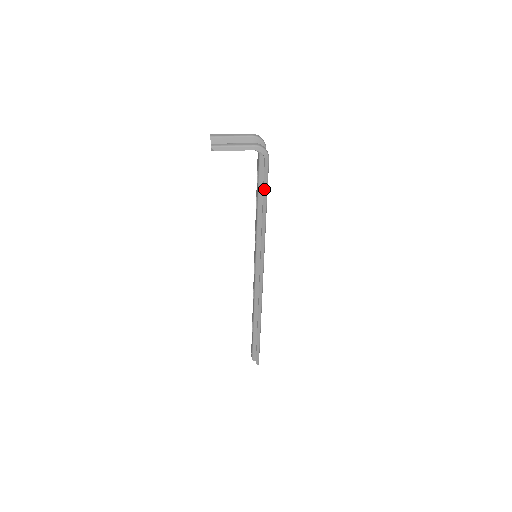
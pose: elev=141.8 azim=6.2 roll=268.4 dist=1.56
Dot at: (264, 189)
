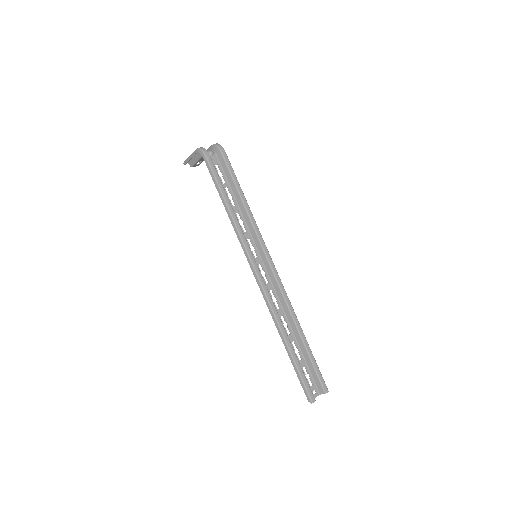
Dot at: (215, 183)
